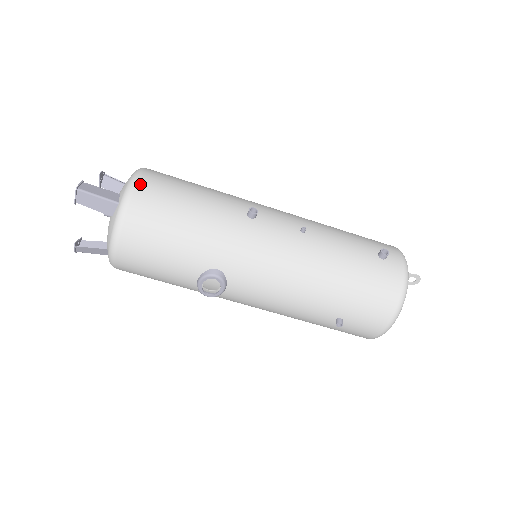
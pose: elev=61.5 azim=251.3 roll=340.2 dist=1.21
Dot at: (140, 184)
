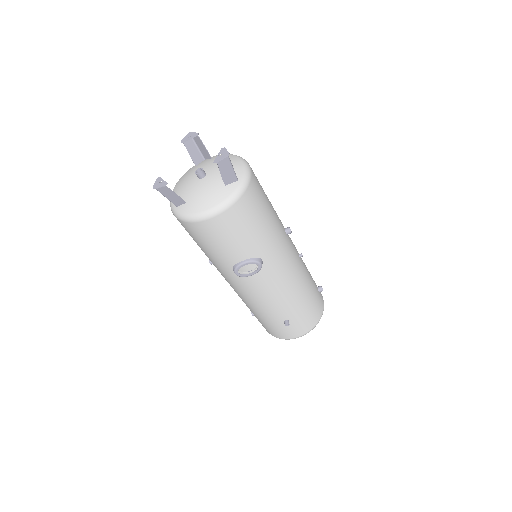
Dot at: (253, 174)
